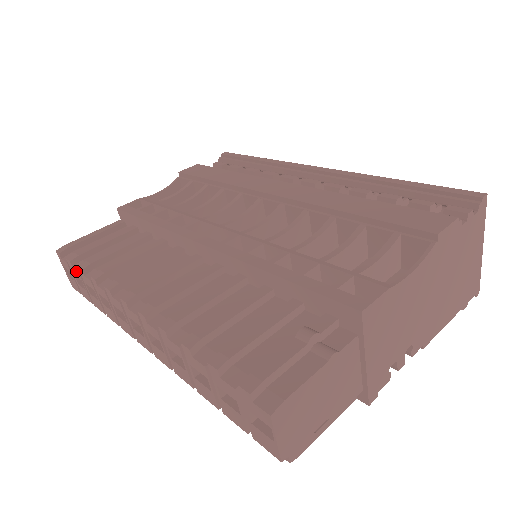
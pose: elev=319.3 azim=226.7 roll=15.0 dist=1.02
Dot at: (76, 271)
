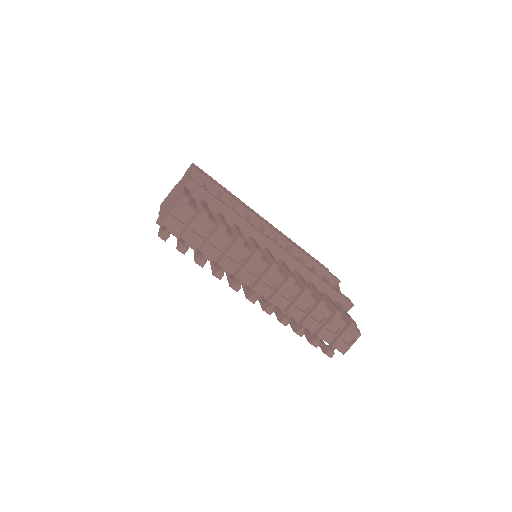
Dot at: (210, 224)
